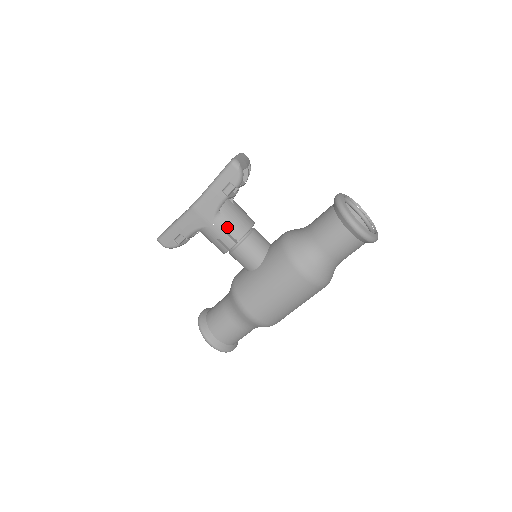
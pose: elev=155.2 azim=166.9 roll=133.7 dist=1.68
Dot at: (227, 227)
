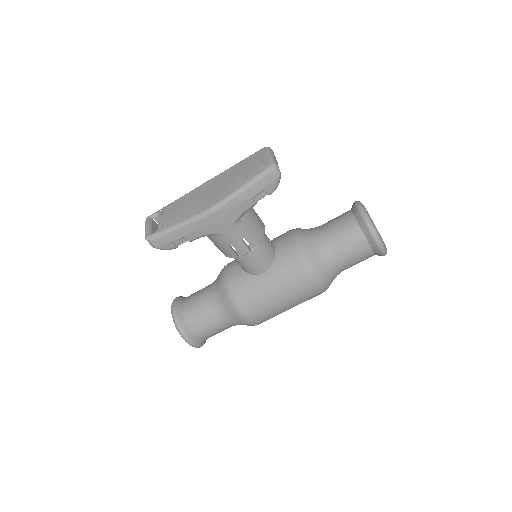
Dot at: (245, 234)
